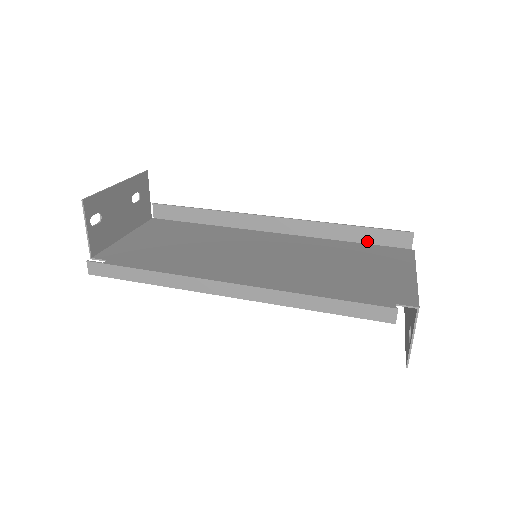
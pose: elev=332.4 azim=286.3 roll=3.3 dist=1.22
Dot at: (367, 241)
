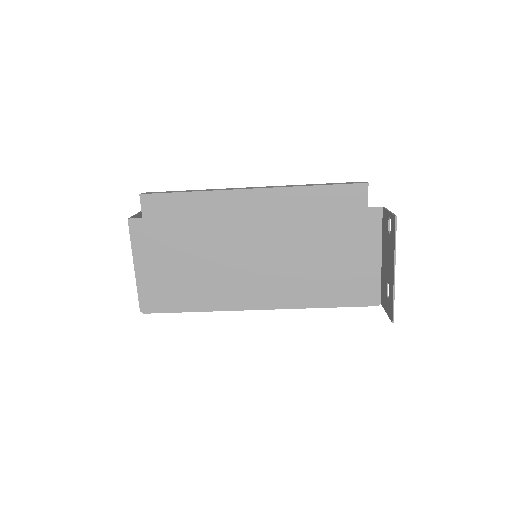
Dot at: (341, 305)
